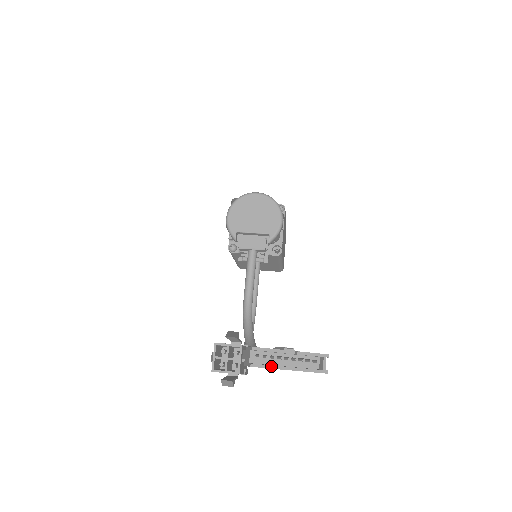
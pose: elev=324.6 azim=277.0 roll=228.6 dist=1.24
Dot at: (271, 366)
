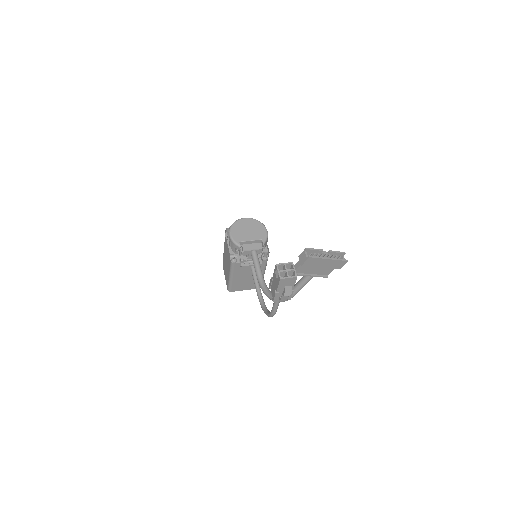
Dot at: (319, 257)
